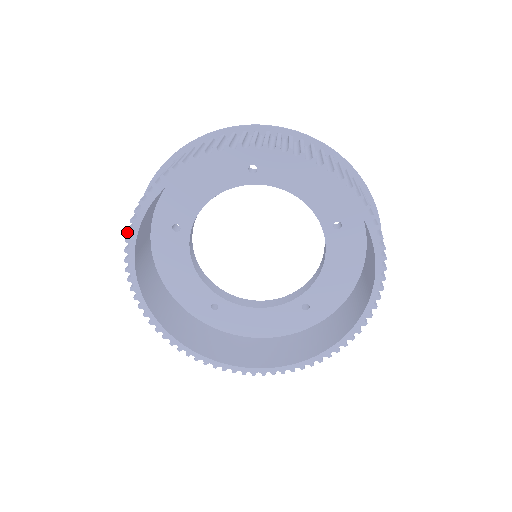
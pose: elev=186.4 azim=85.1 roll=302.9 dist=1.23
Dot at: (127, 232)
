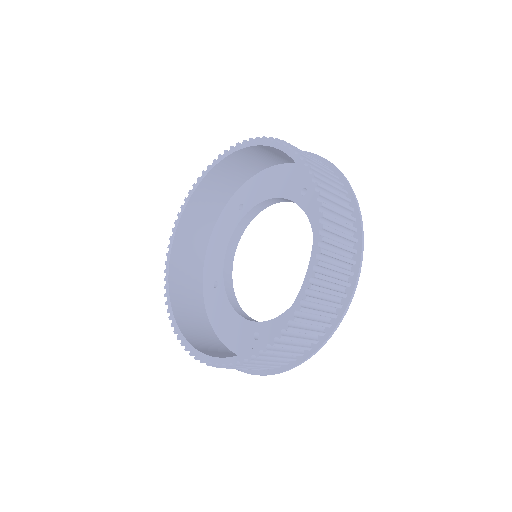
Dot at: occluded
